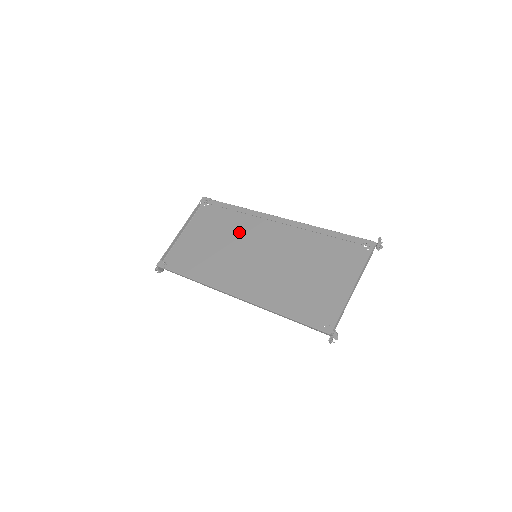
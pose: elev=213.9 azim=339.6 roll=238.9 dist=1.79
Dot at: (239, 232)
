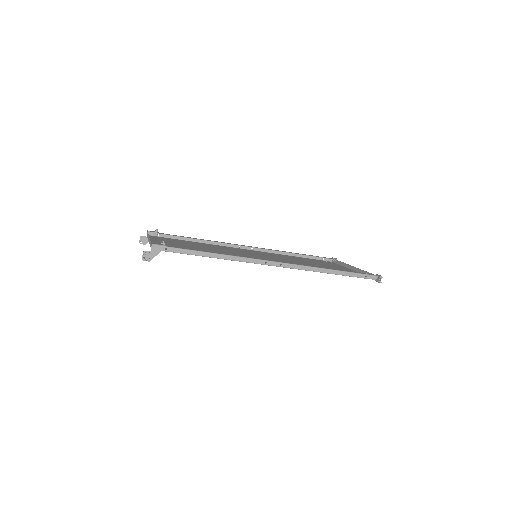
Dot at: (218, 248)
